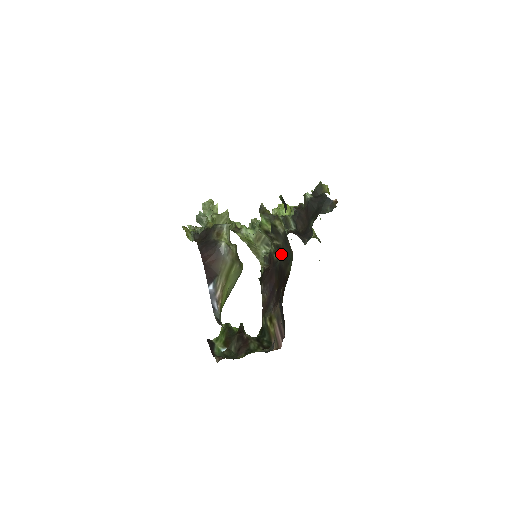
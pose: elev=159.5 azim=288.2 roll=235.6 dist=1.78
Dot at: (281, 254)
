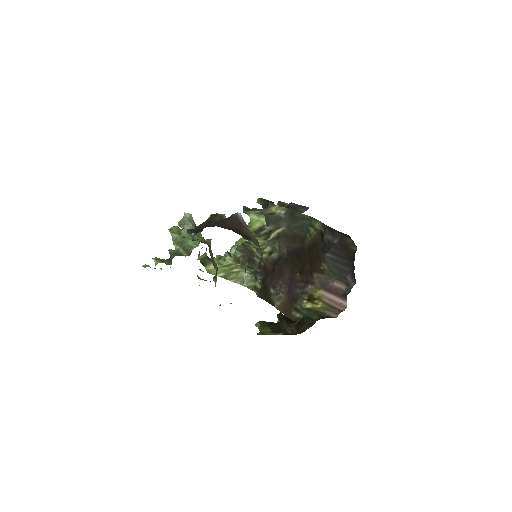
Dot at: (287, 239)
